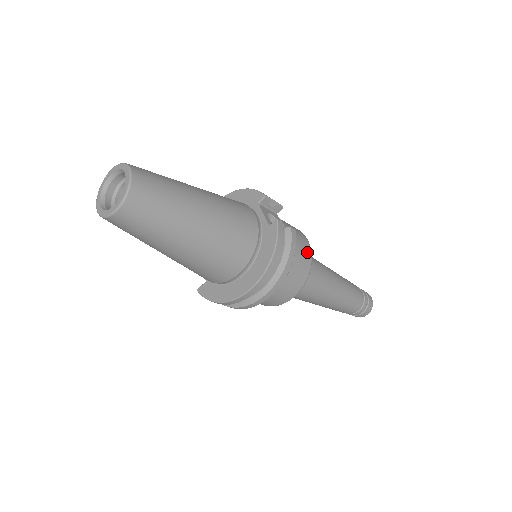
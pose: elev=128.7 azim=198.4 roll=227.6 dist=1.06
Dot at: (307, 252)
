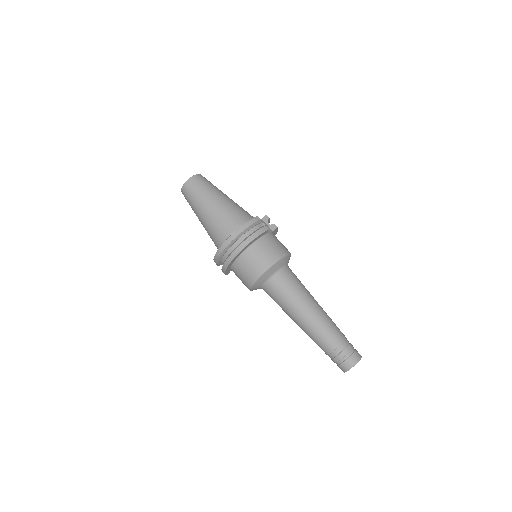
Dot at: (279, 252)
